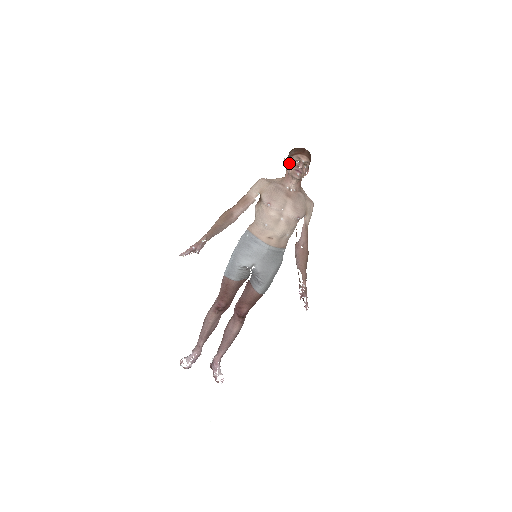
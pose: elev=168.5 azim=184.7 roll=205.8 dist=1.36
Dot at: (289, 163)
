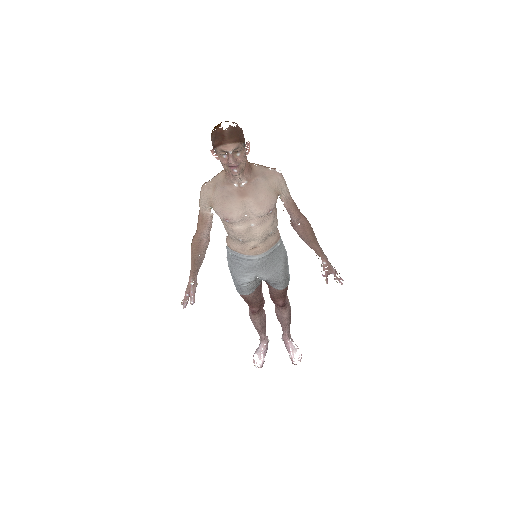
Dot at: (218, 157)
